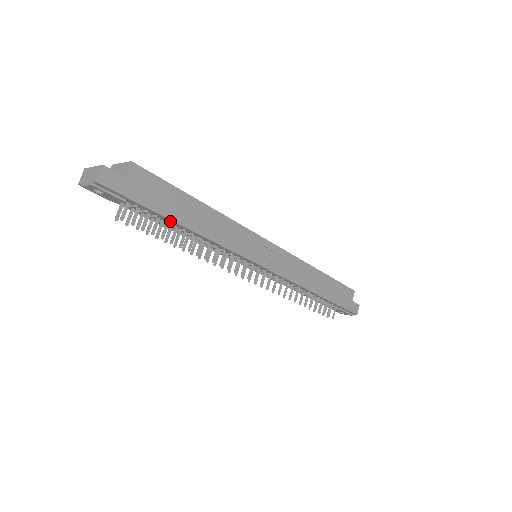
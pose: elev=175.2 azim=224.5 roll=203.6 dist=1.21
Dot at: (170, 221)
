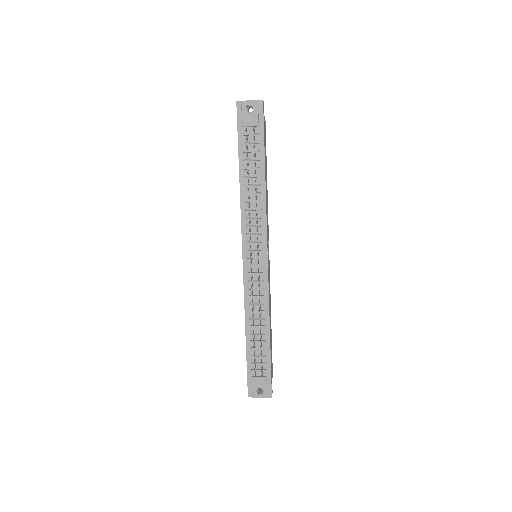
Dot at: (261, 162)
